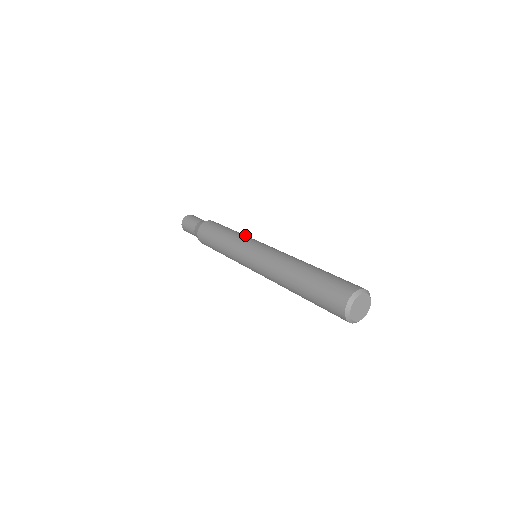
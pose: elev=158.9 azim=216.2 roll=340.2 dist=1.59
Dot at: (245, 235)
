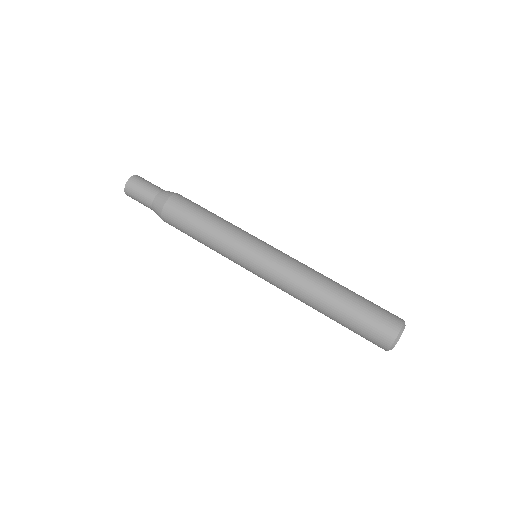
Dot at: (233, 228)
